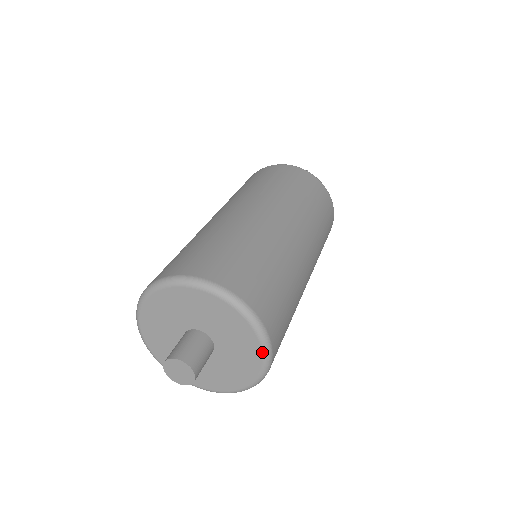
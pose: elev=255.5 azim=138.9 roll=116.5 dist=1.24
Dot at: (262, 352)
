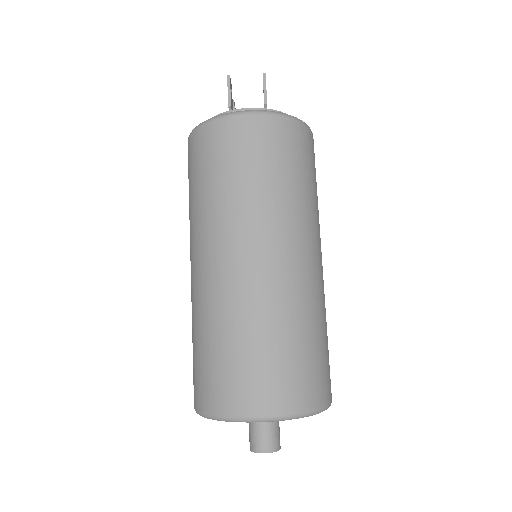
Dot at: (303, 417)
